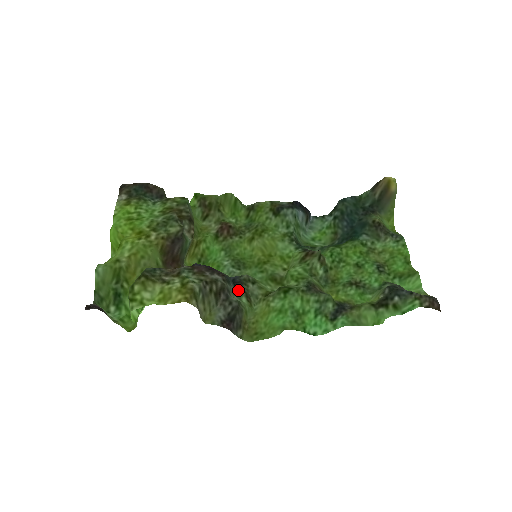
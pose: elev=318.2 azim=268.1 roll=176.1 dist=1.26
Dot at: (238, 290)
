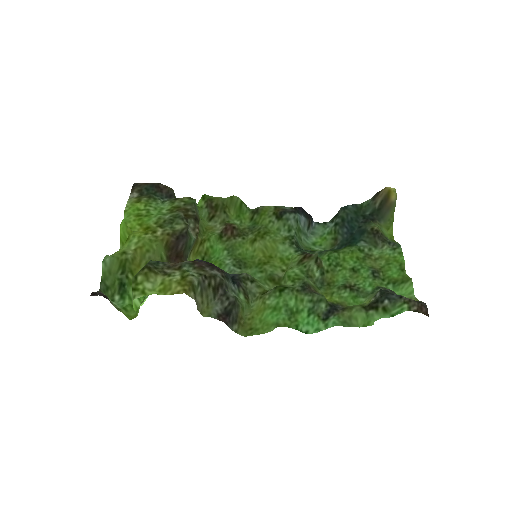
Dot at: (236, 287)
